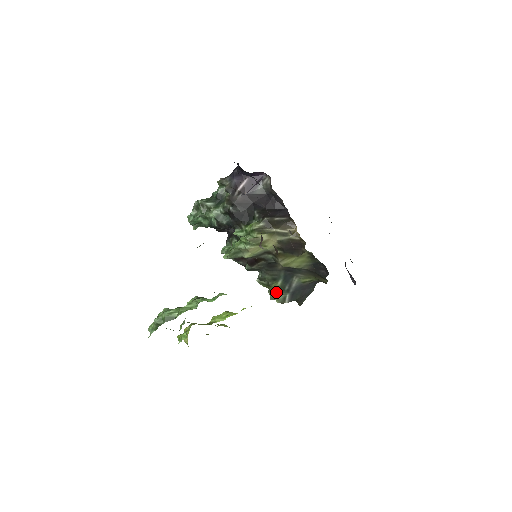
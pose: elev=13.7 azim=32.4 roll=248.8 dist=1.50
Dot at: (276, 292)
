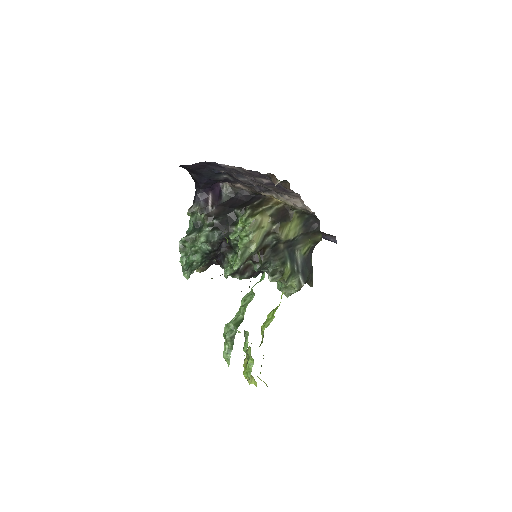
Dot at: (290, 279)
